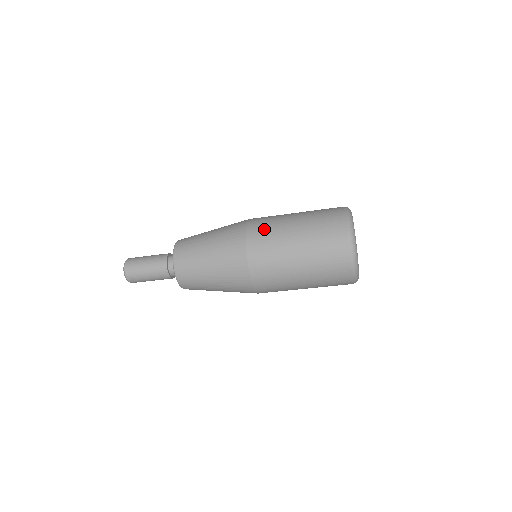
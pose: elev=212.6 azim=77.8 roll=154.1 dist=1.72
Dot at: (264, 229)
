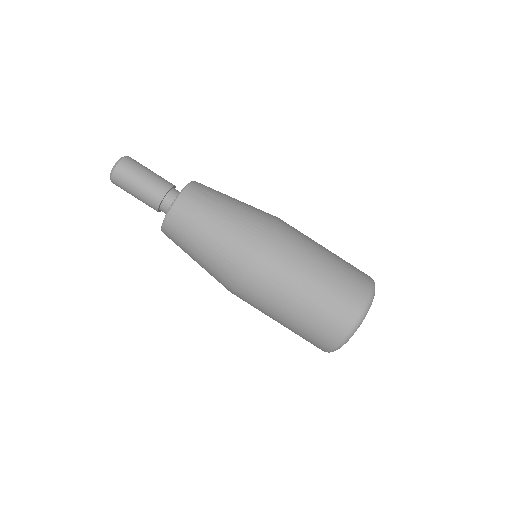
Dot at: (290, 242)
